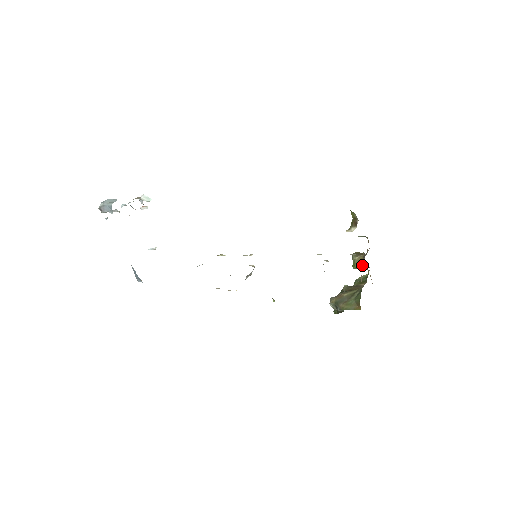
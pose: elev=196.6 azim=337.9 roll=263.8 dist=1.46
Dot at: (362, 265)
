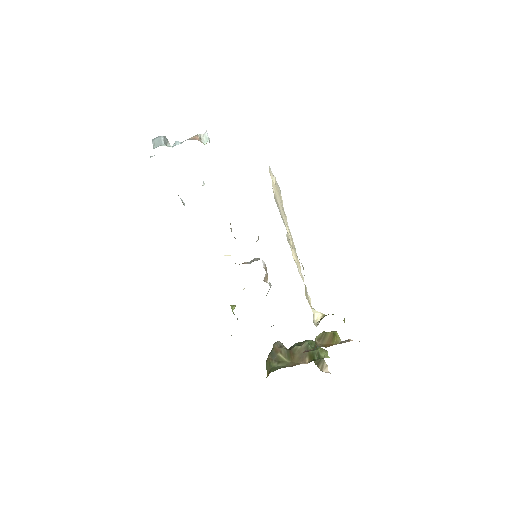
Dot at: occluded
